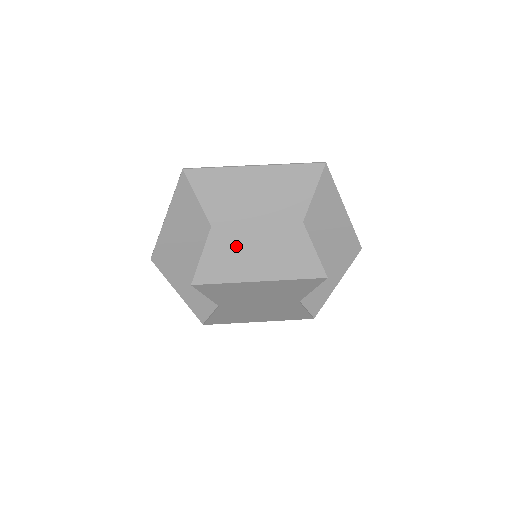
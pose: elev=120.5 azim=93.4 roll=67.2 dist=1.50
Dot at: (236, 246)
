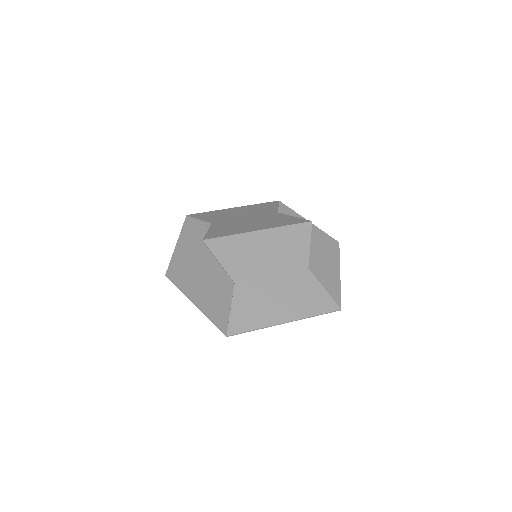
Dot at: (233, 225)
